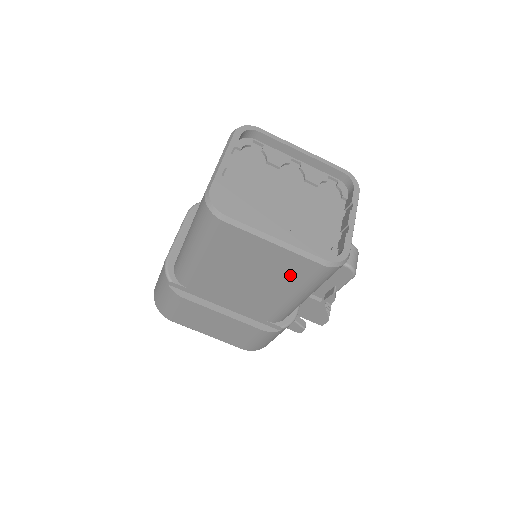
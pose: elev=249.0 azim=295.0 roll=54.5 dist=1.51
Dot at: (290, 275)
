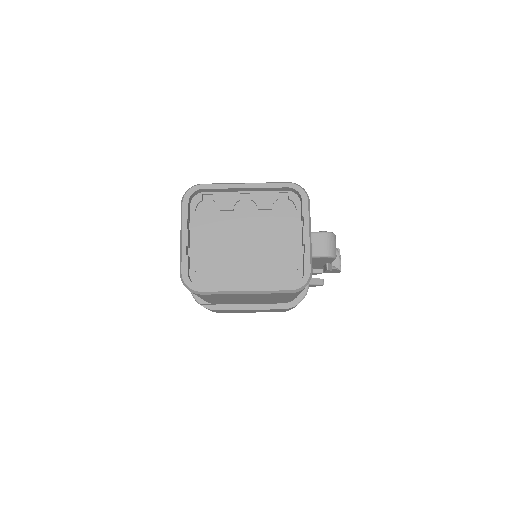
Dot at: (274, 296)
